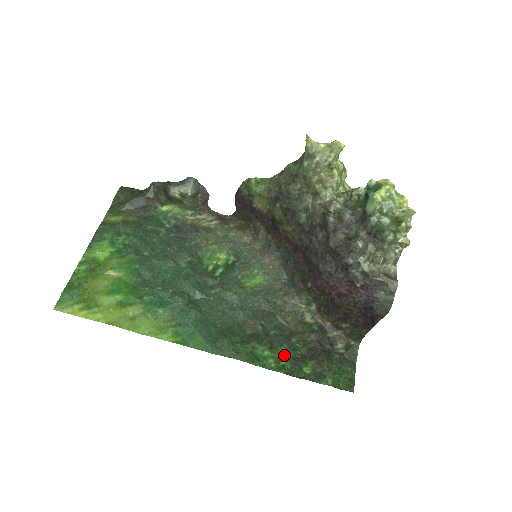
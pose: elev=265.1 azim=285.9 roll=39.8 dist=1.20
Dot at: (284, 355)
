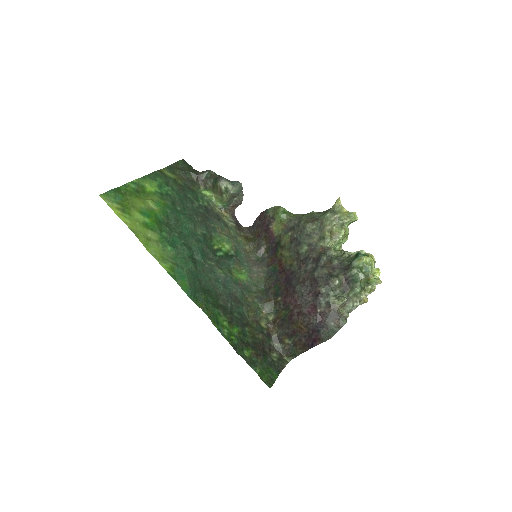
Dot at: (236, 333)
